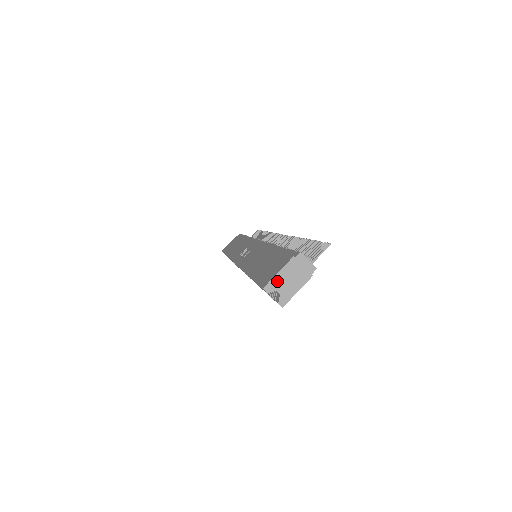
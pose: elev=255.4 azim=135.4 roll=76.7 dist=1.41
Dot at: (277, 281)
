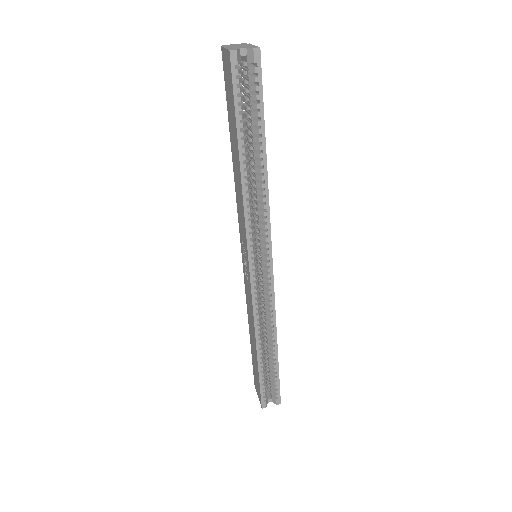
Dot at: (232, 48)
